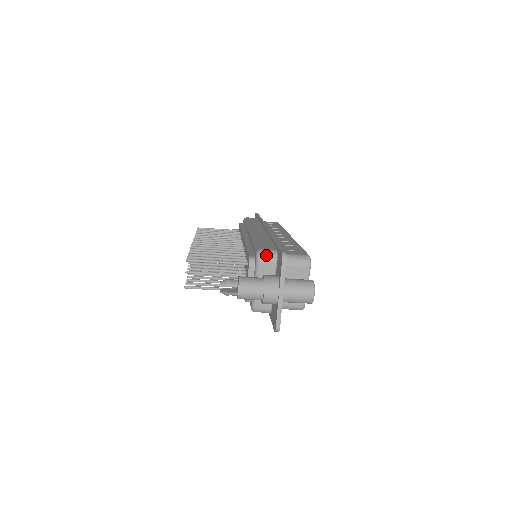
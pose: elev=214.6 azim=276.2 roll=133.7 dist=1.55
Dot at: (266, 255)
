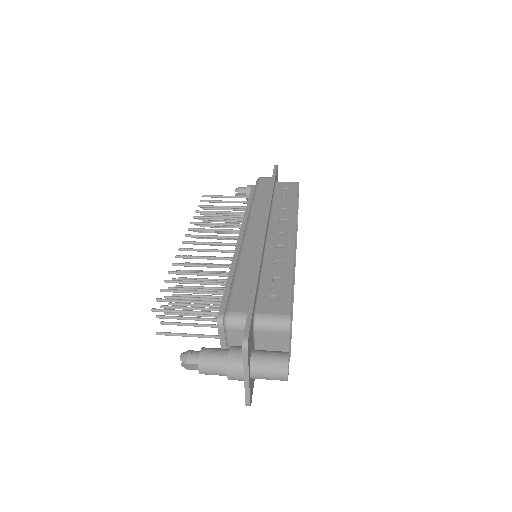
Dot at: (234, 322)
